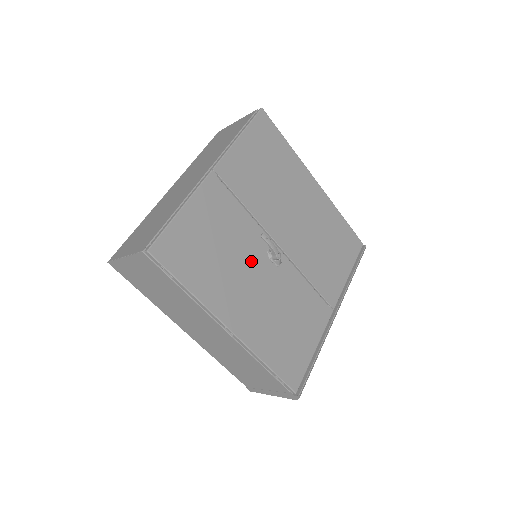
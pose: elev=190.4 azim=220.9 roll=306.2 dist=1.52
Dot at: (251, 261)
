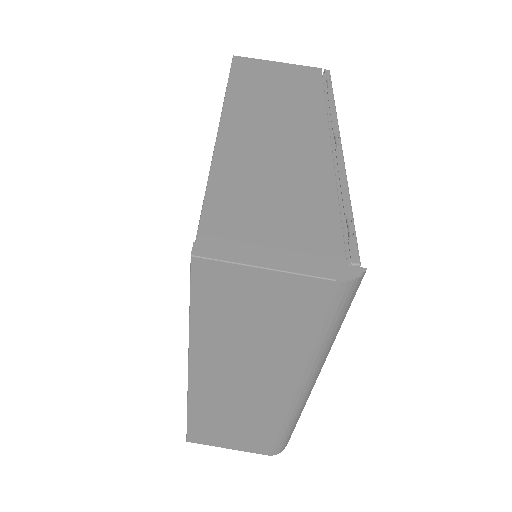
Dot at: occluded
